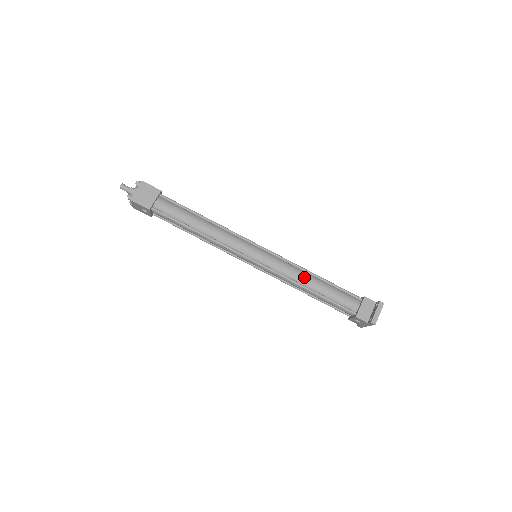
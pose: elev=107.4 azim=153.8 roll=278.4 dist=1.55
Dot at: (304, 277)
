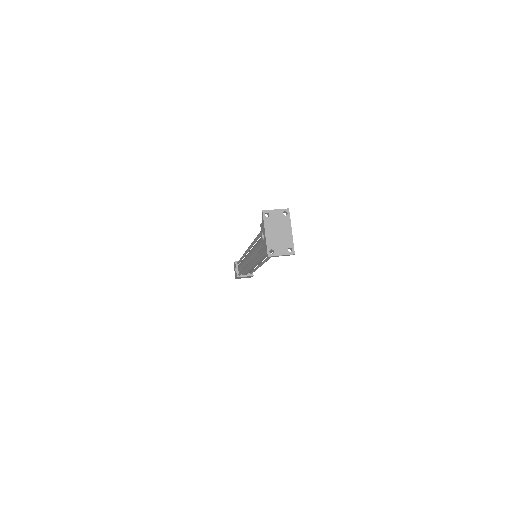
Dot at: occluded
